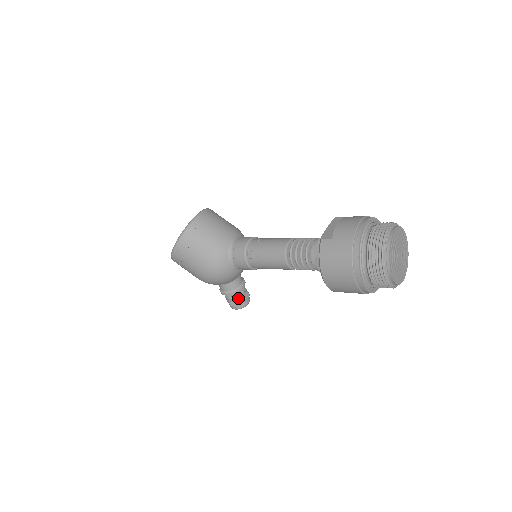
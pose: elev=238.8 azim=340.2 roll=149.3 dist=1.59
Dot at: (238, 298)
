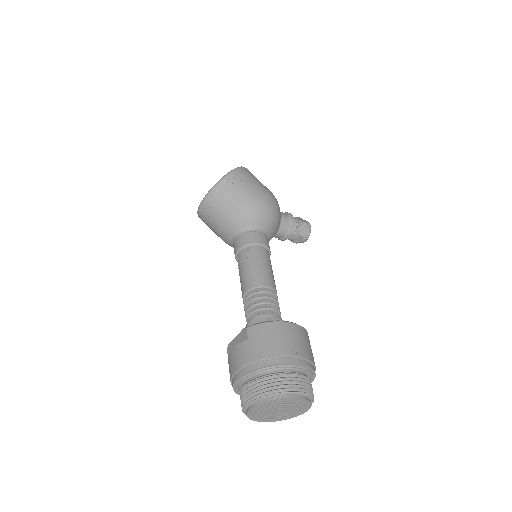
Dot at: (290, 240)
